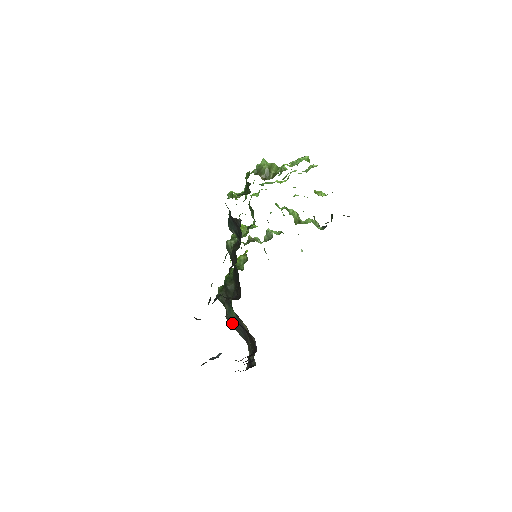
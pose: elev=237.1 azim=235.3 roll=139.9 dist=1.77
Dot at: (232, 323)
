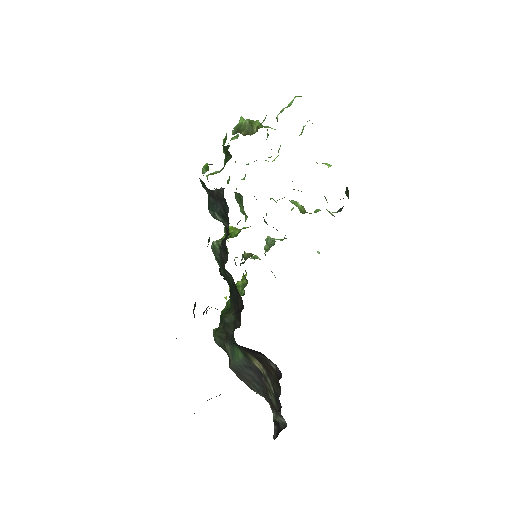
Dot at: (240, 374)
